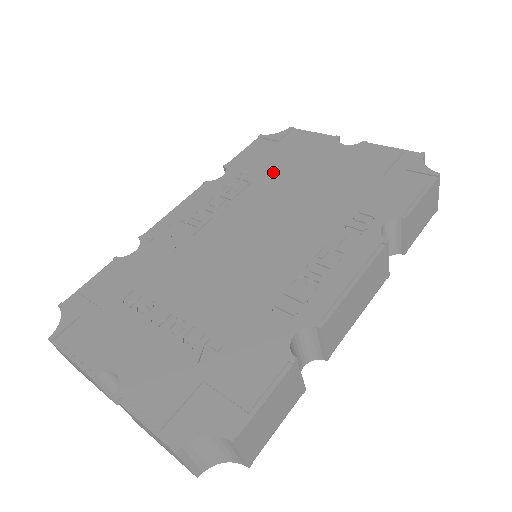
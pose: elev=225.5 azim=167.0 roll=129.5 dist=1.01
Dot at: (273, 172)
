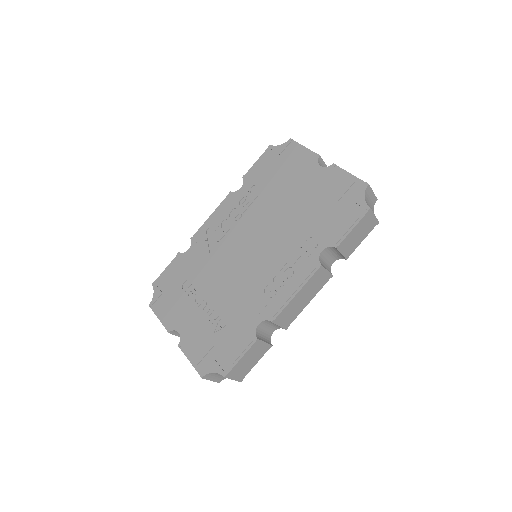
Dot at: (271, 189)
